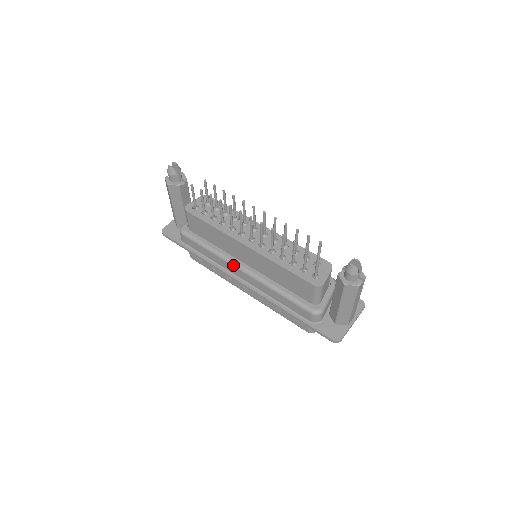
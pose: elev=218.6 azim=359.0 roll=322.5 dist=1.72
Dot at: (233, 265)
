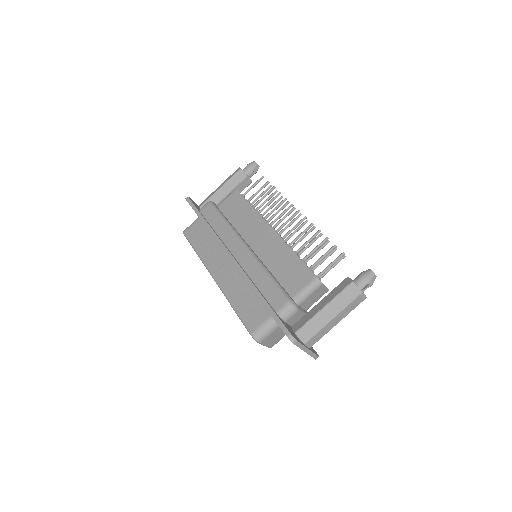
Dot at: (239, 239)
